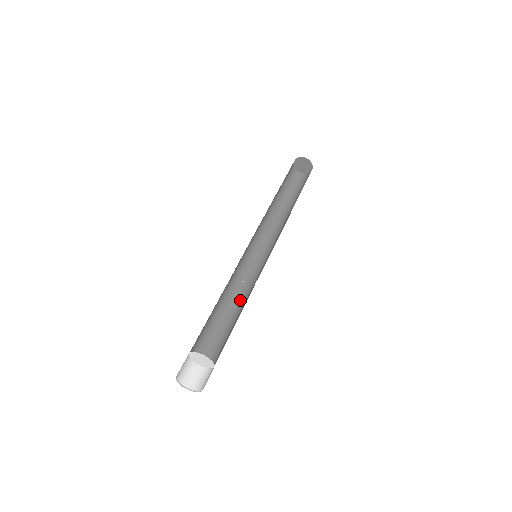
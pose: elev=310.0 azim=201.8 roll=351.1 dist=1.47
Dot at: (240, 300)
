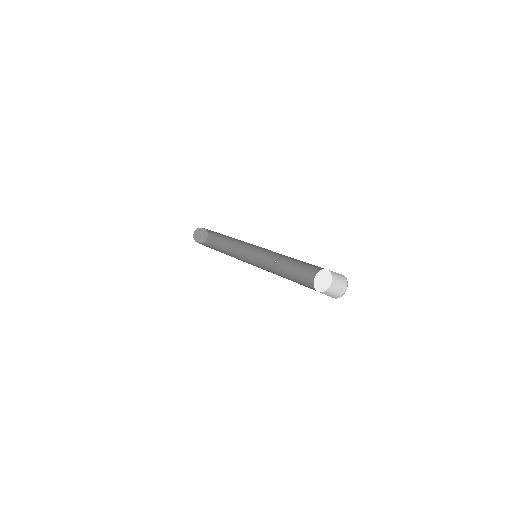
Dot at: (286, 269)
